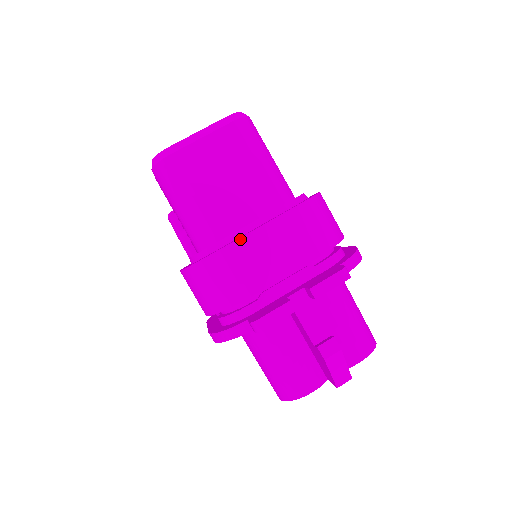
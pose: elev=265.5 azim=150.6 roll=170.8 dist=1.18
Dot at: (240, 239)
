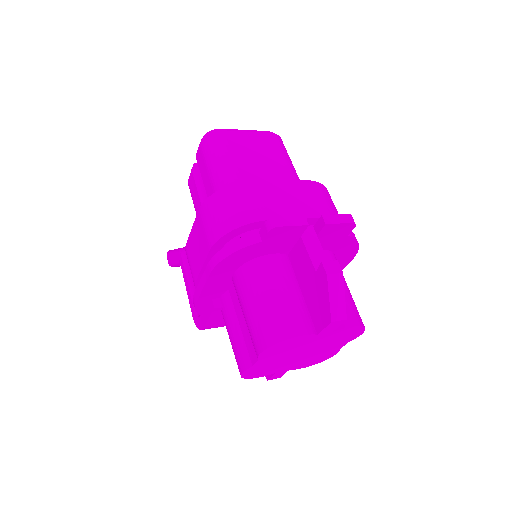
Dot at: (266, 181)
